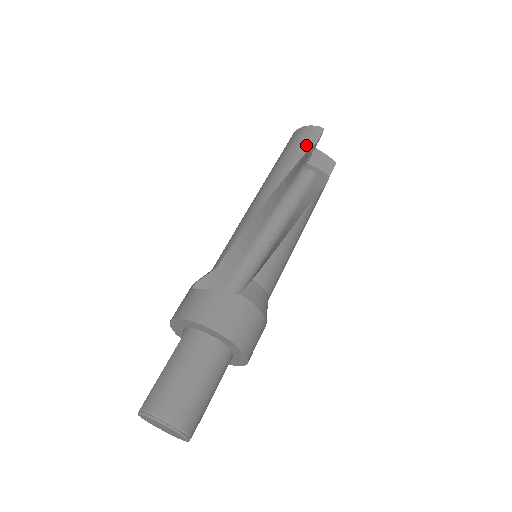
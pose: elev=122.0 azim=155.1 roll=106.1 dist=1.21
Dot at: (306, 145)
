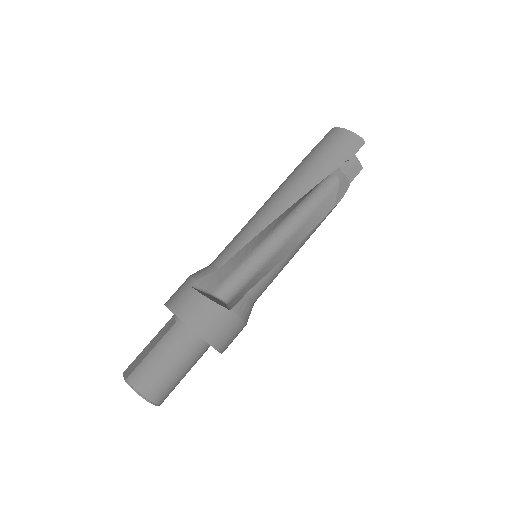
Dot at: (341, 158)
